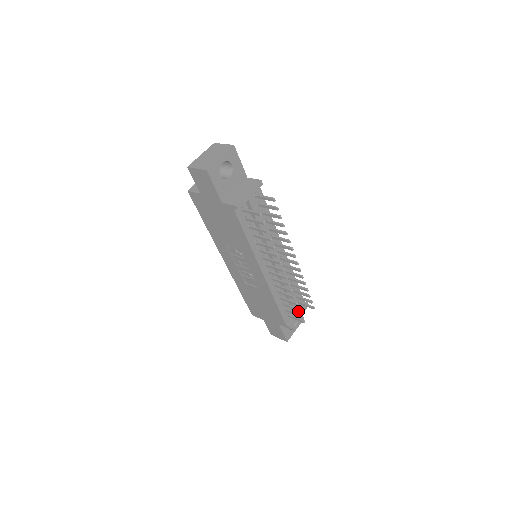
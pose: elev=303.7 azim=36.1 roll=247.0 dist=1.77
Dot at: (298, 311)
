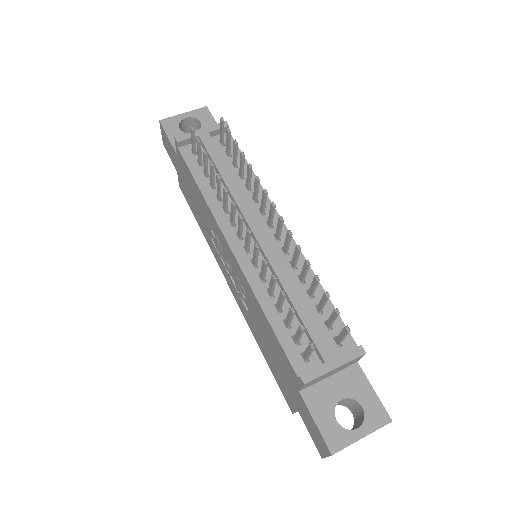
Dot at: (328, 351)
